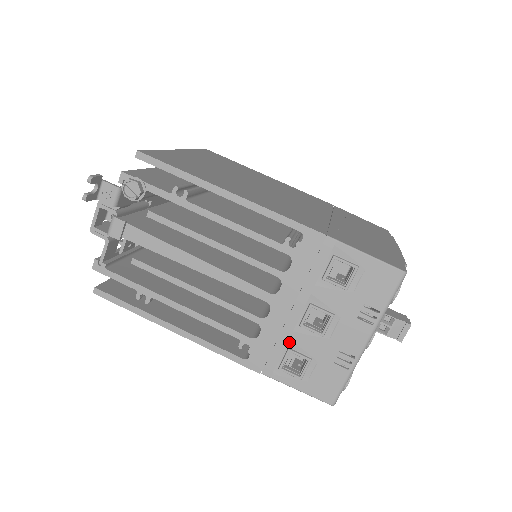
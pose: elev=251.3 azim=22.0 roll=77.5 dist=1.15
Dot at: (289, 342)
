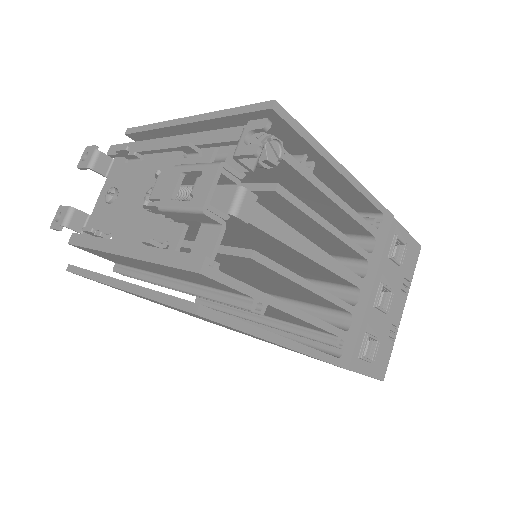
Dot at: (367, 326)
